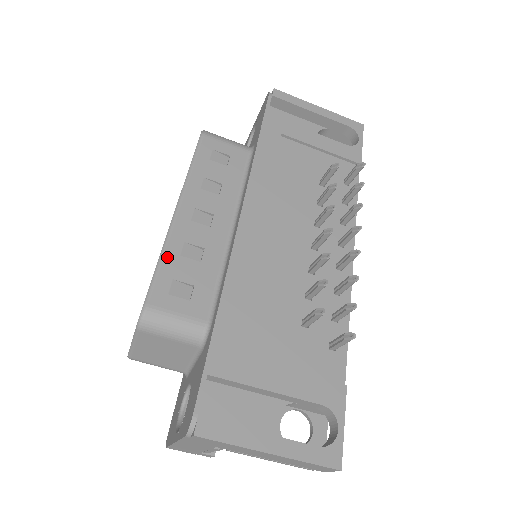
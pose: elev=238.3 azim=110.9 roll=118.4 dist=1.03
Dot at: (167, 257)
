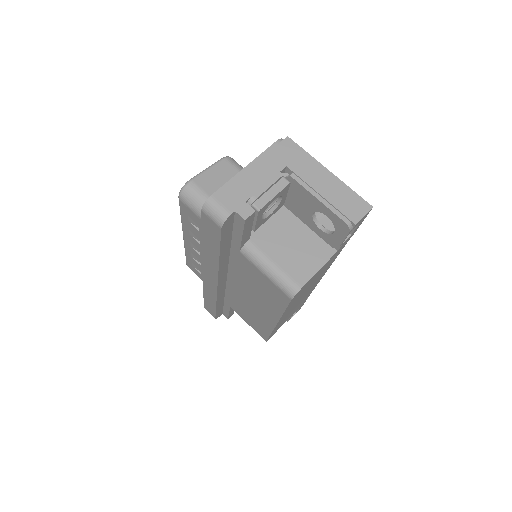
Dot at: occluded
